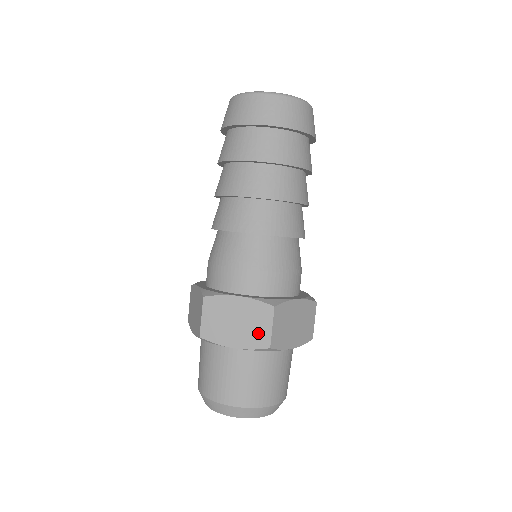
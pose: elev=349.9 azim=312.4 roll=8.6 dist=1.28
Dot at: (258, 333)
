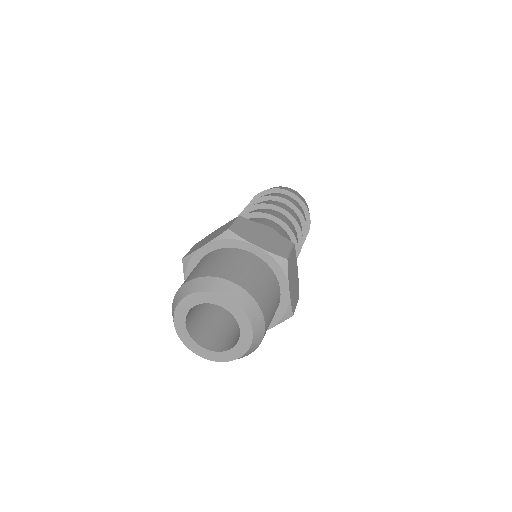
Dot at: (279, 248)
